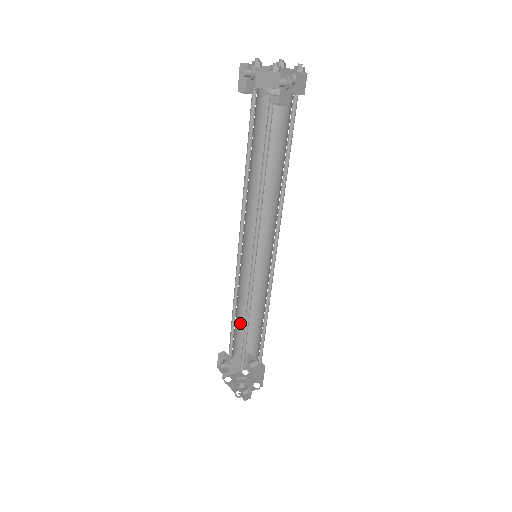
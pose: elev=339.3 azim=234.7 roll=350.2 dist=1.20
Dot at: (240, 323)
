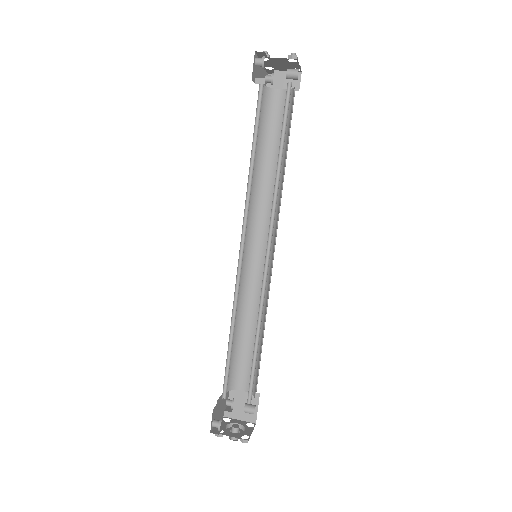
Dot at: (248, 348)
